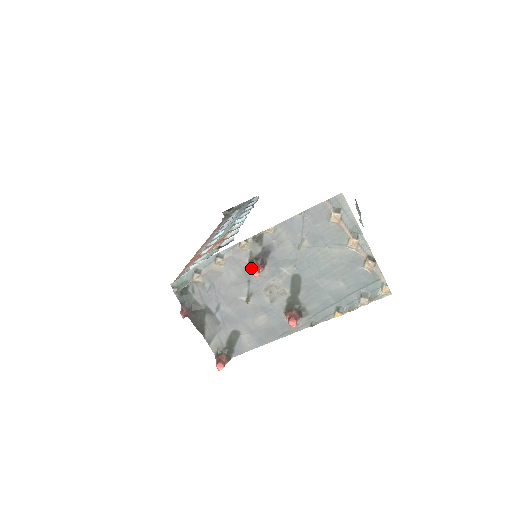
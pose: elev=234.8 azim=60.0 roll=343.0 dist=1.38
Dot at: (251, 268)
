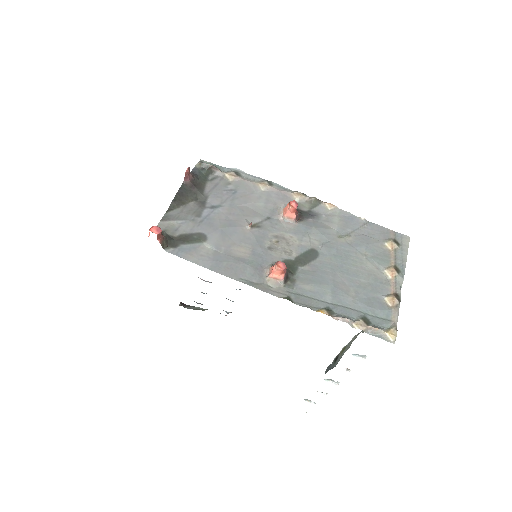
Dot at: (294, 200)
